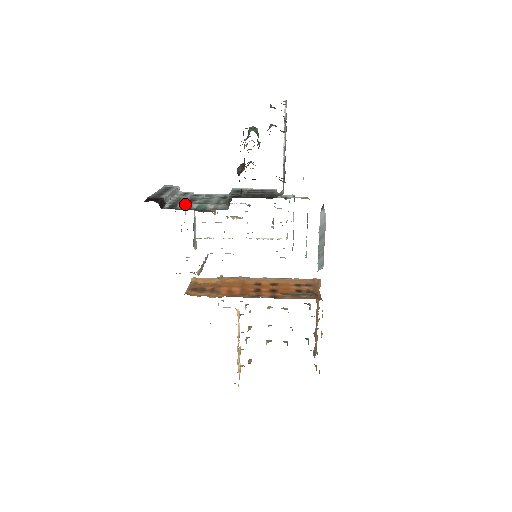
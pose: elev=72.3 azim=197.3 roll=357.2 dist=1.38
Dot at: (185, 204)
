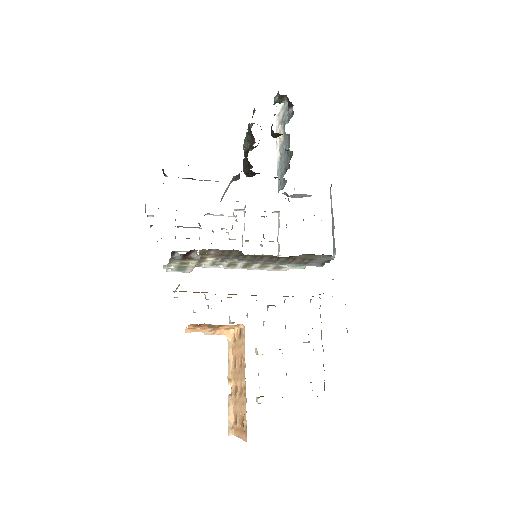
Dot at: (188, 178)
